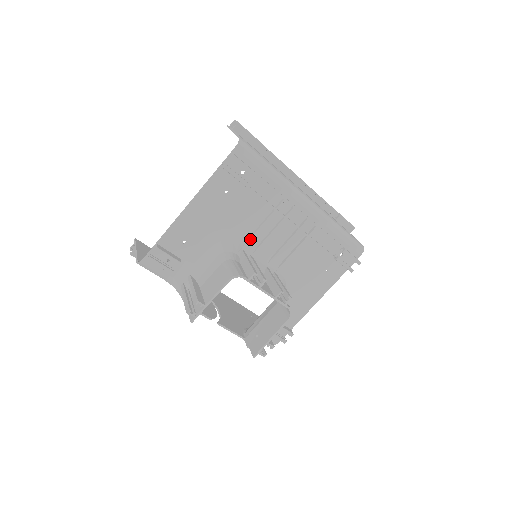
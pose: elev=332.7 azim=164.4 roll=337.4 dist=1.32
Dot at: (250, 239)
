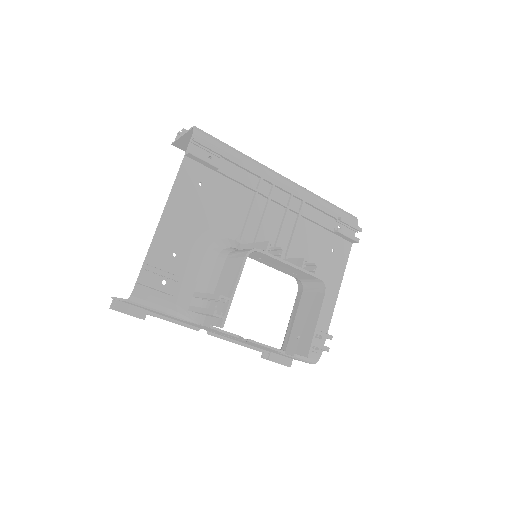
Dot at: (244, 231)
